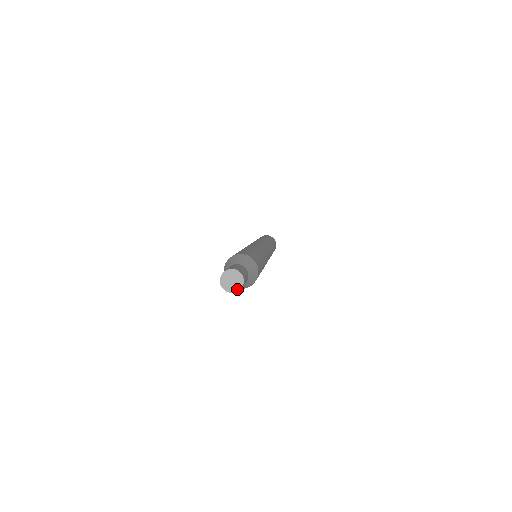
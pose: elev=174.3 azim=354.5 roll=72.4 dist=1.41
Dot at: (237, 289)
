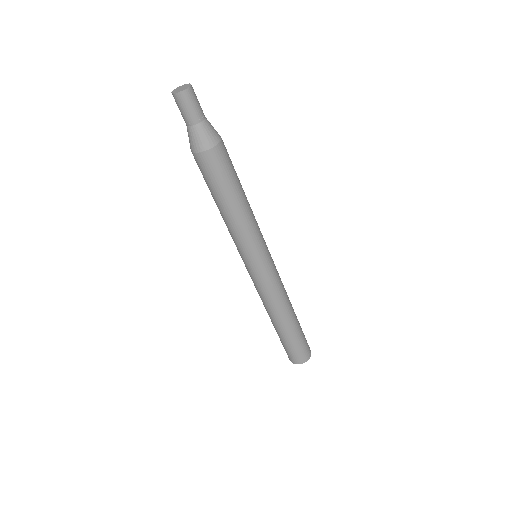
Dot at: (184, 89)
